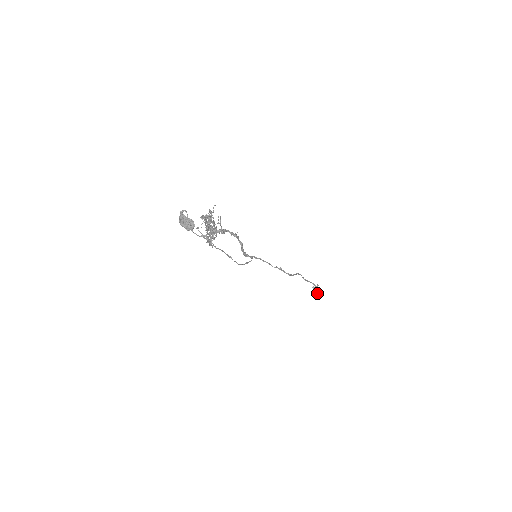
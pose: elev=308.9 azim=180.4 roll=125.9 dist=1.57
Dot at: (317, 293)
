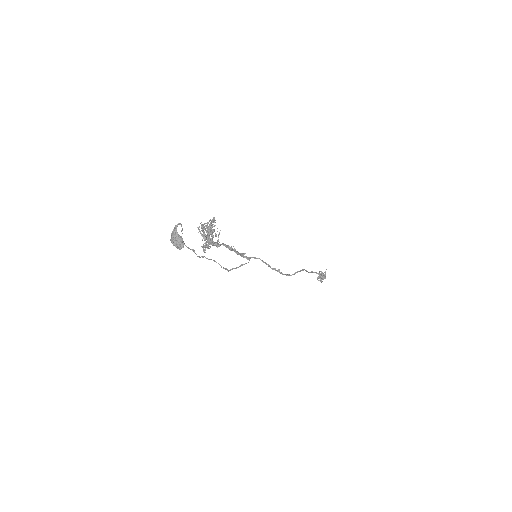
Dot at: occluded
